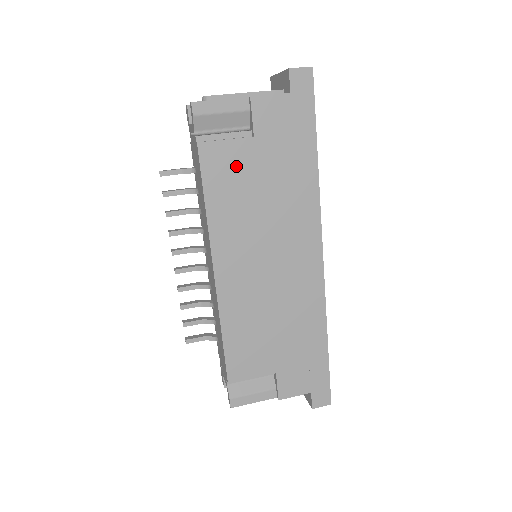
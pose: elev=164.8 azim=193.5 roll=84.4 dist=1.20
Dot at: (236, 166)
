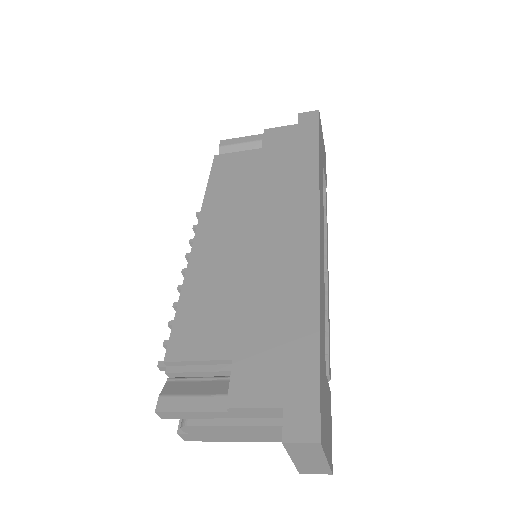
Dot at: (241, 165)
